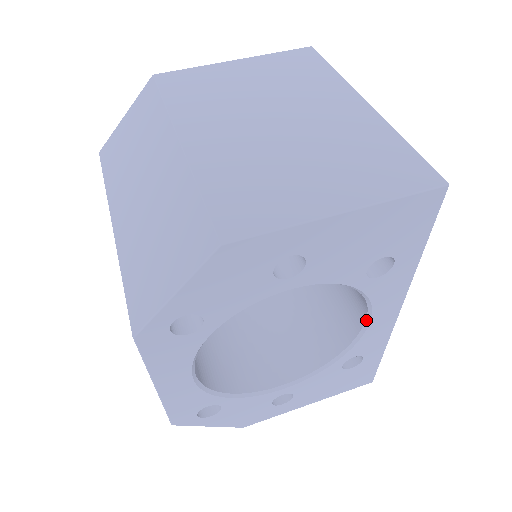
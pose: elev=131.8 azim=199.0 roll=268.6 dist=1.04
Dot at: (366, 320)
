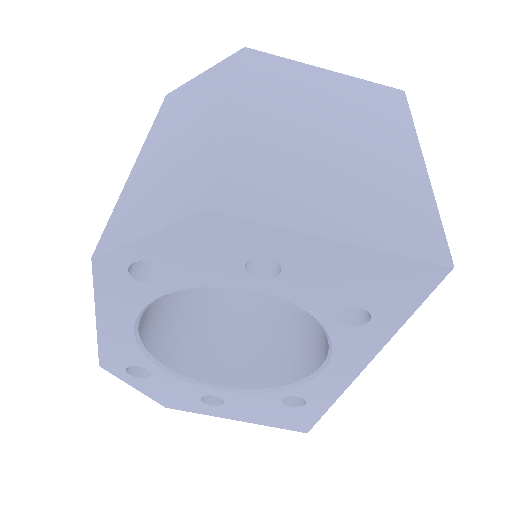
Dot at: (322, 365)
